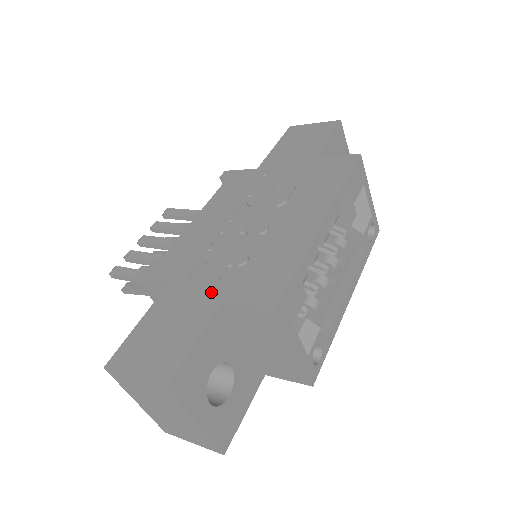
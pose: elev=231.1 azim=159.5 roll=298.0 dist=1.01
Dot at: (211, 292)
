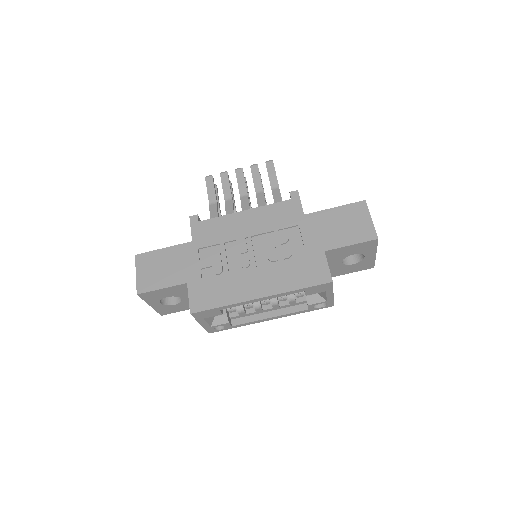
Dot at: (191, 272)
